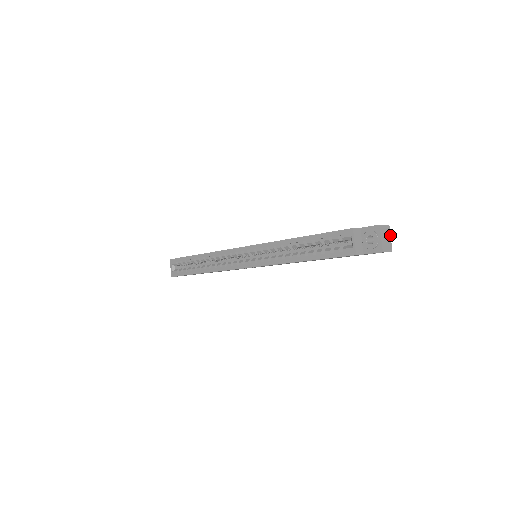
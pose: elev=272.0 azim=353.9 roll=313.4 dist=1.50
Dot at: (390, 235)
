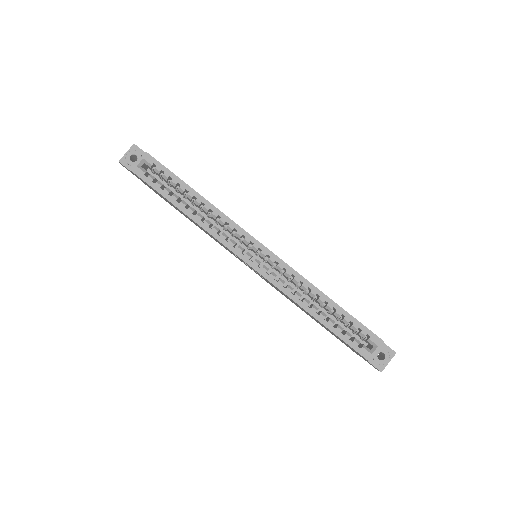
Dot at: occluded
